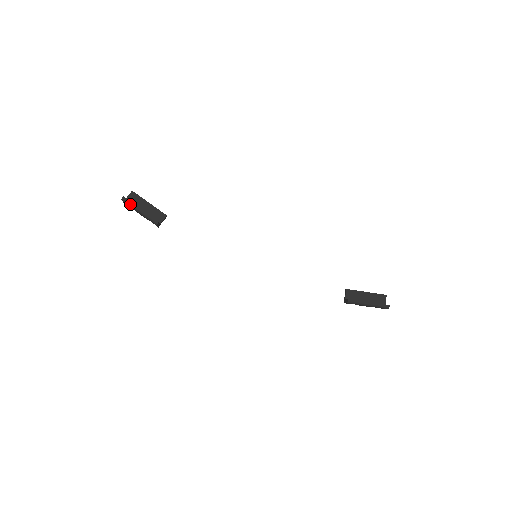
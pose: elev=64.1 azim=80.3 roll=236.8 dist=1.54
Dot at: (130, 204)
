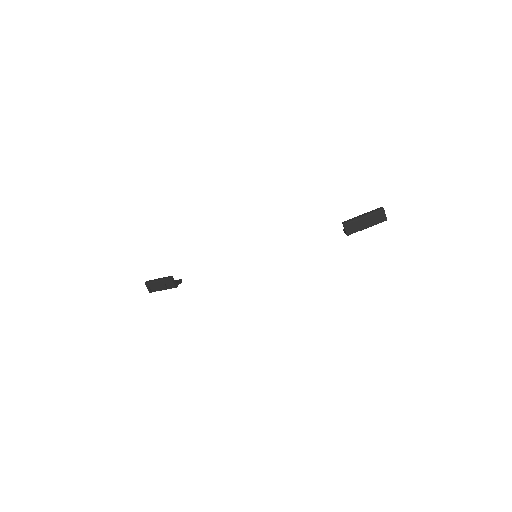
Dot at: (151, 281)
